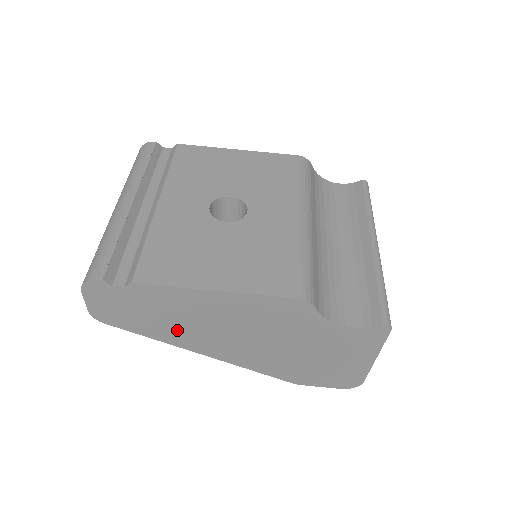
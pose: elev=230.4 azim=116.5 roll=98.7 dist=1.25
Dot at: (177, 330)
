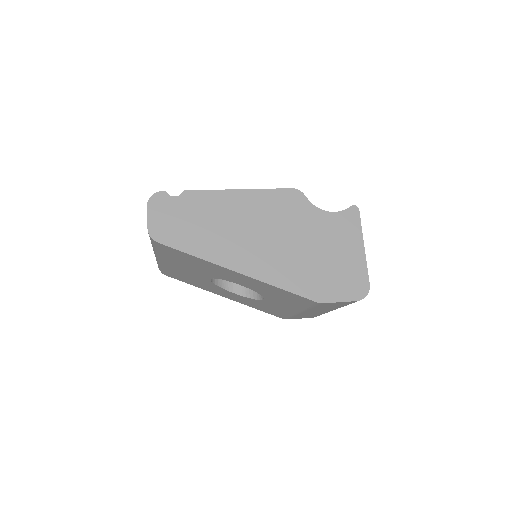
Dot at: (214, 240)
